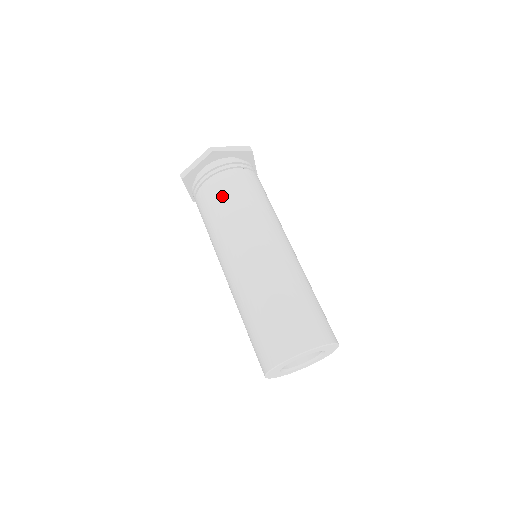
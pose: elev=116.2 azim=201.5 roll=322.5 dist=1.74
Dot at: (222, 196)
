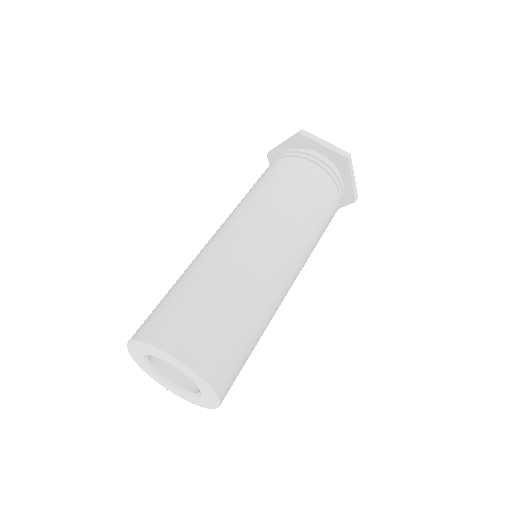
Dot at: (269, 175)
